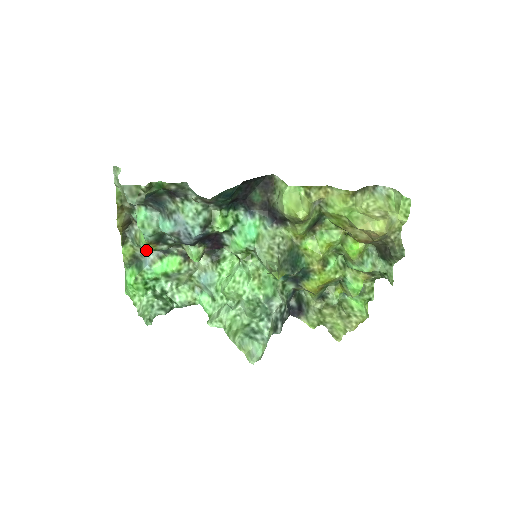
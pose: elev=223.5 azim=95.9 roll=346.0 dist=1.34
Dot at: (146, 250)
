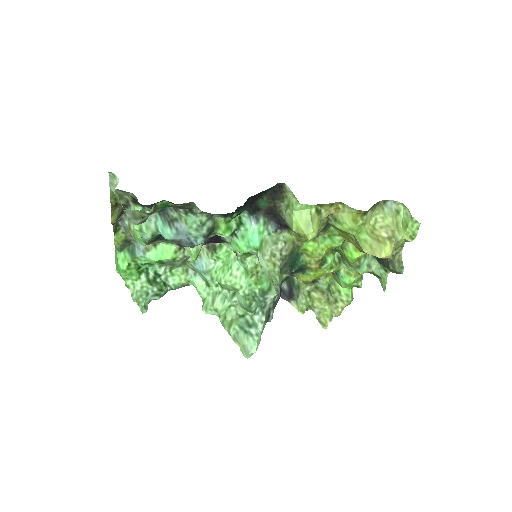
Dot at: occluded
